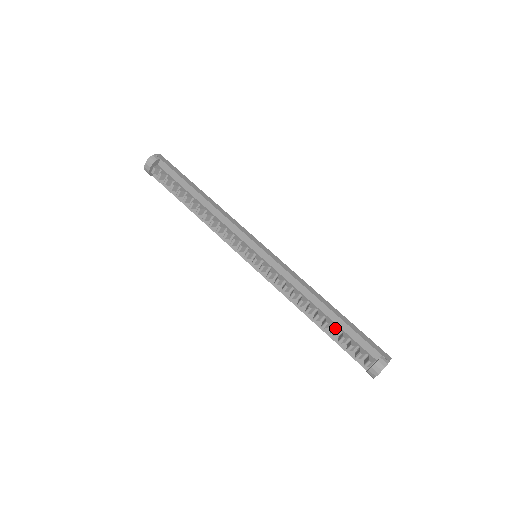
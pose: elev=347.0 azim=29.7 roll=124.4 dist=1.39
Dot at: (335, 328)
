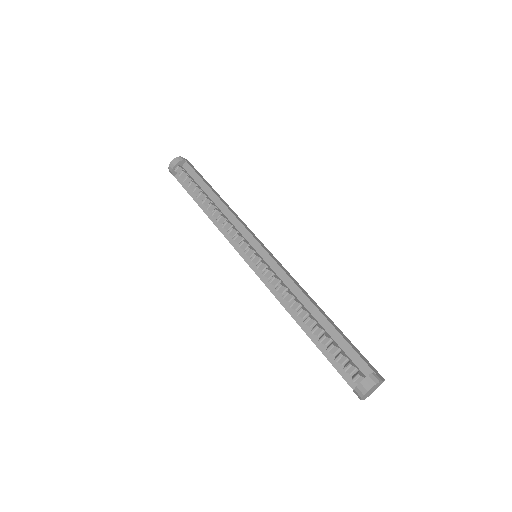
Dot at: (325, 334)
